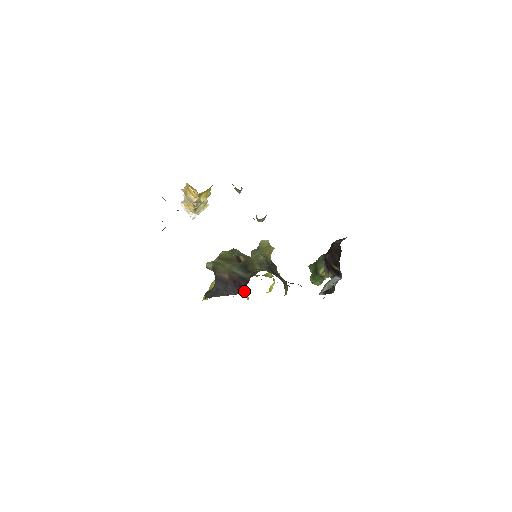
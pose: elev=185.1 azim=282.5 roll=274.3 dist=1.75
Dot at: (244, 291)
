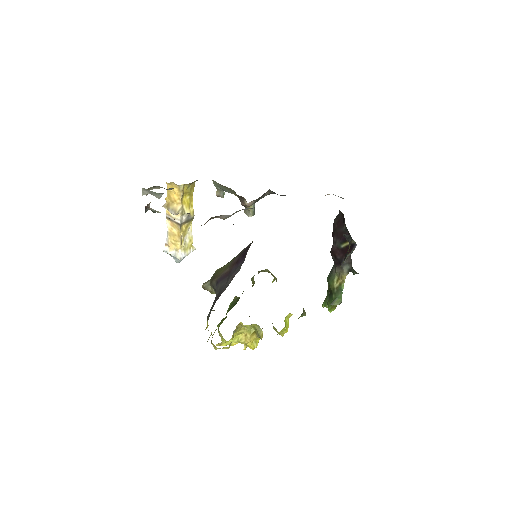
Dot at: (255, 326)
